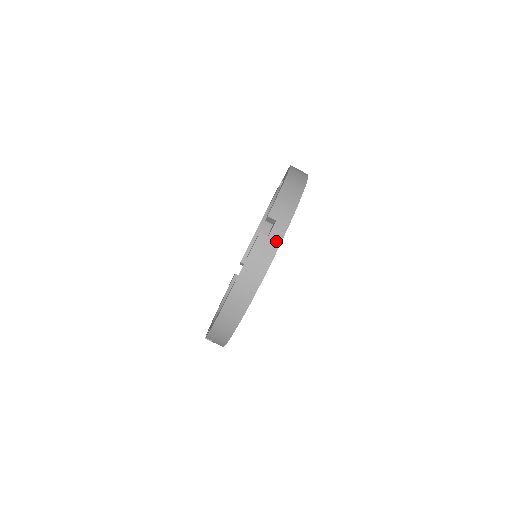
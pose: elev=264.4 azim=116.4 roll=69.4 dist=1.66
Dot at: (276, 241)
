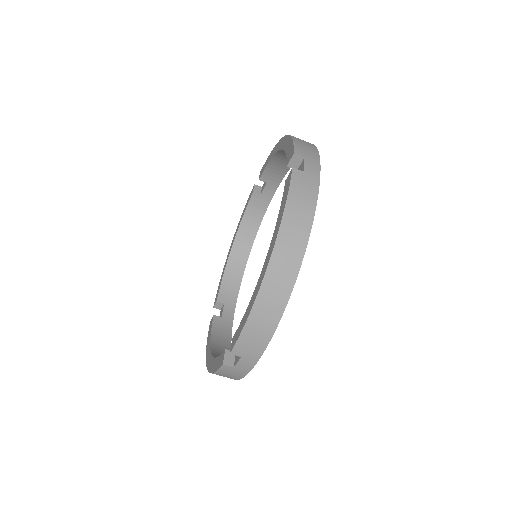
Dot at: (314, 176)
